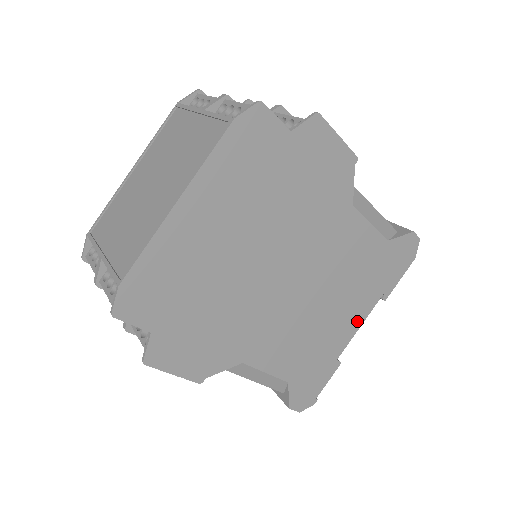
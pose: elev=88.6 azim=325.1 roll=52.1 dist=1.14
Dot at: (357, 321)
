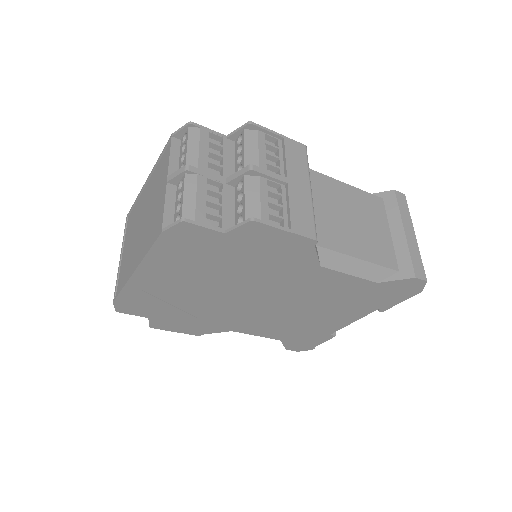
Dot at: (348, 320)
